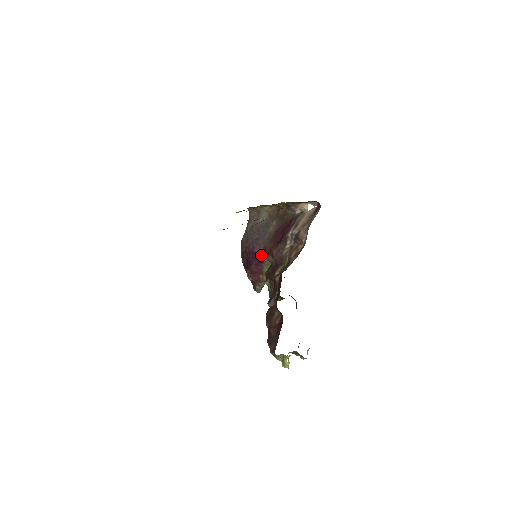
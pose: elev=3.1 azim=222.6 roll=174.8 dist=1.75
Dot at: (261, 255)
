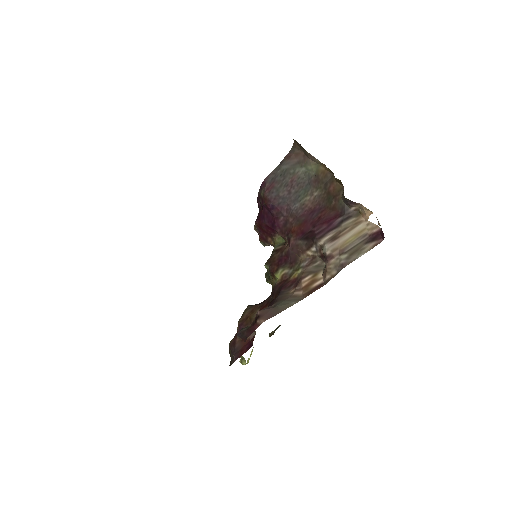
Dot at: (277, 225)
